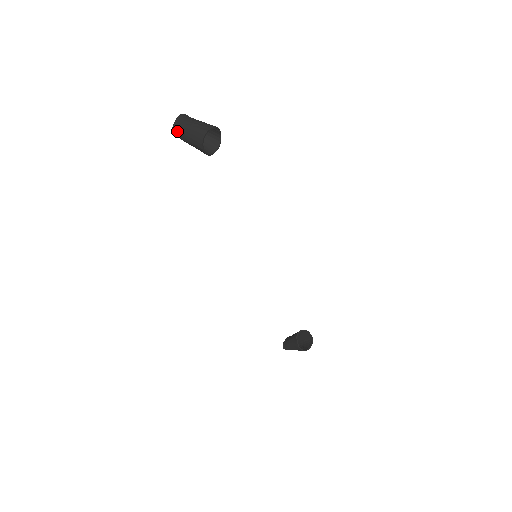
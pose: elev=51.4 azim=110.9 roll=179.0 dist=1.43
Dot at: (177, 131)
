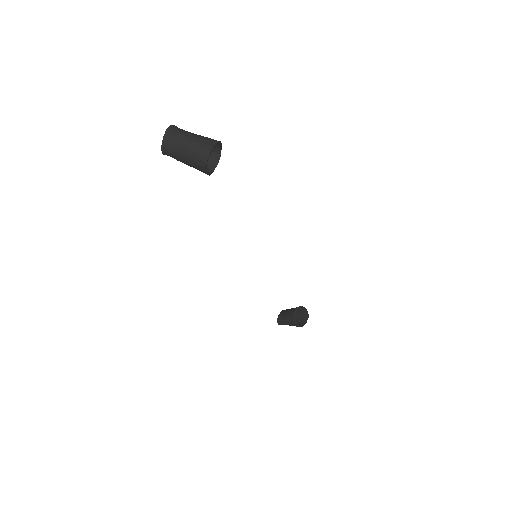
Dot at: (168, 150)
